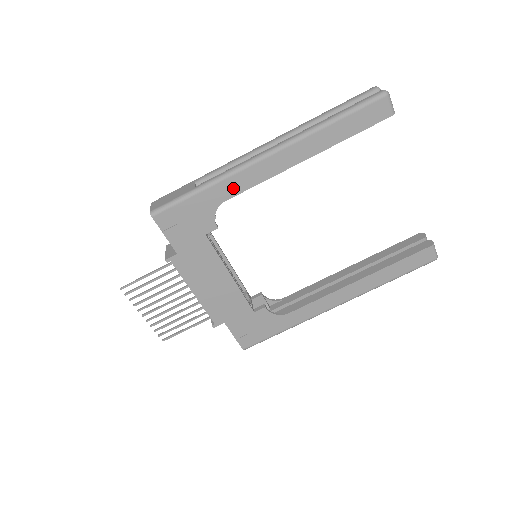
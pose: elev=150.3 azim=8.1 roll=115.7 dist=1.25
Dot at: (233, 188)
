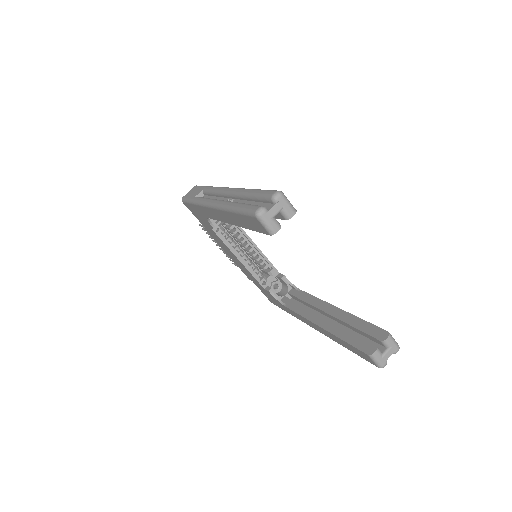
Dot at: (206, 213)
